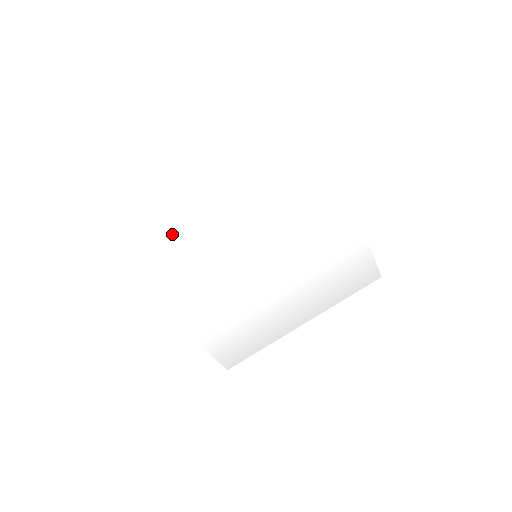
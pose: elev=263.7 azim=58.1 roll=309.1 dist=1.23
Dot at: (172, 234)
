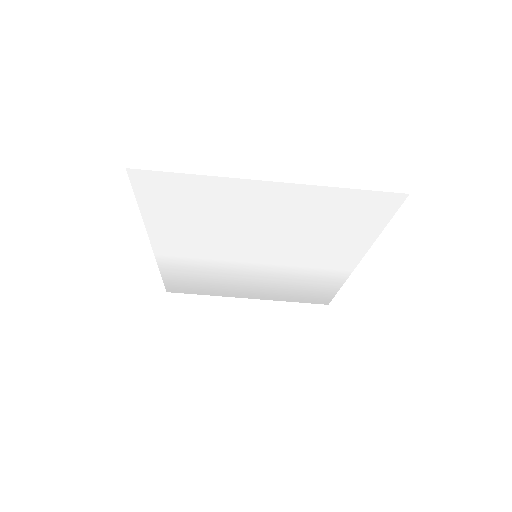
Dot at: (207, 216)
